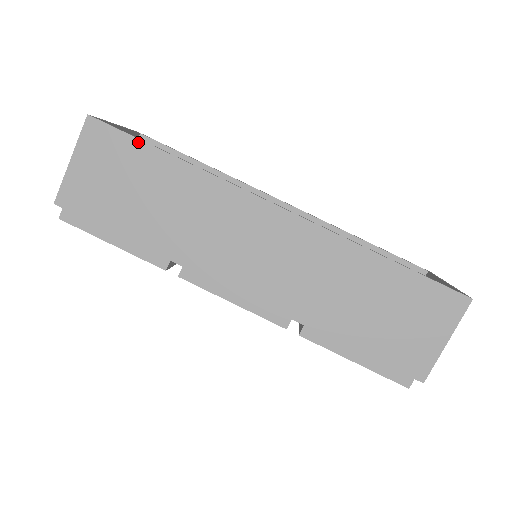
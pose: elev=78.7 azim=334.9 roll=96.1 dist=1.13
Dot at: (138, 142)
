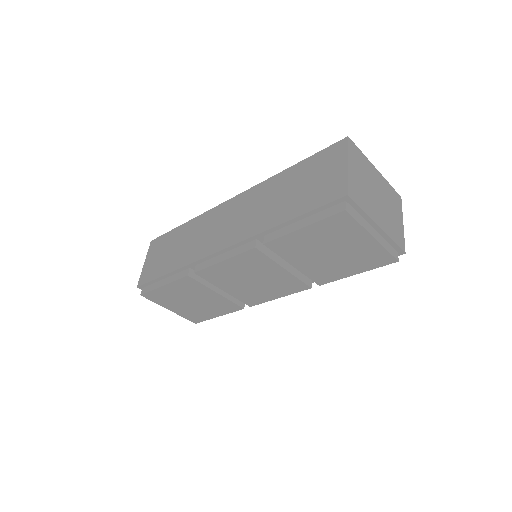
Dot at: (170, 232)
